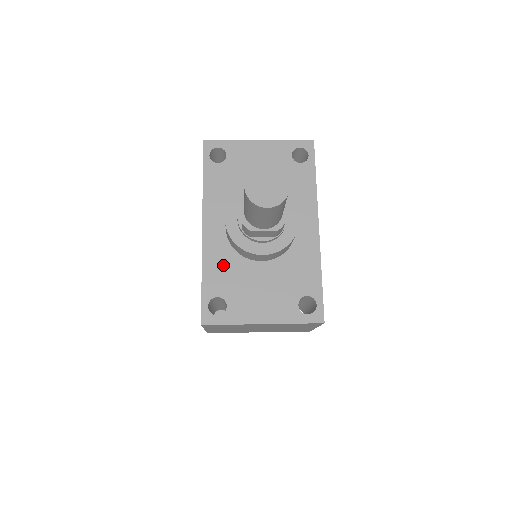
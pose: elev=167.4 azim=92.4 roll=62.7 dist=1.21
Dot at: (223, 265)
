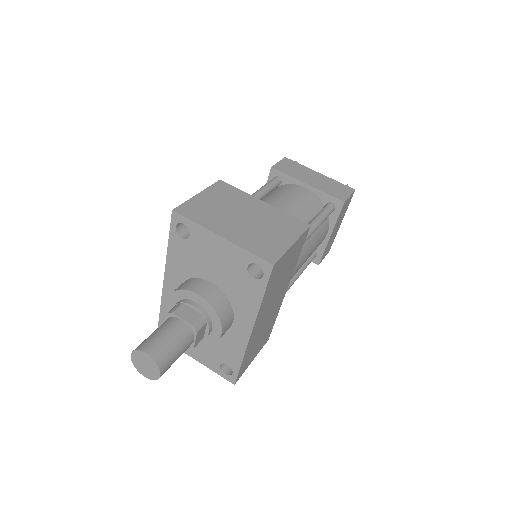
Dot at: occluded
